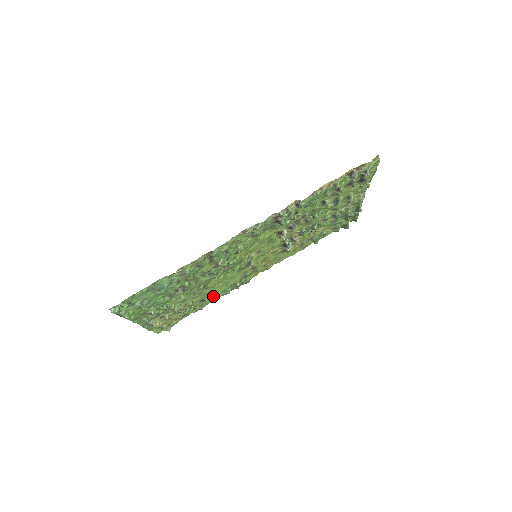
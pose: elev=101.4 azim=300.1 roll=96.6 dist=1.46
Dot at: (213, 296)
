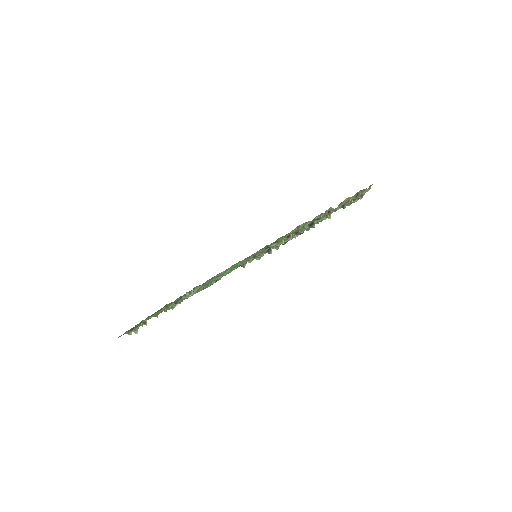
Dot at: occluded
